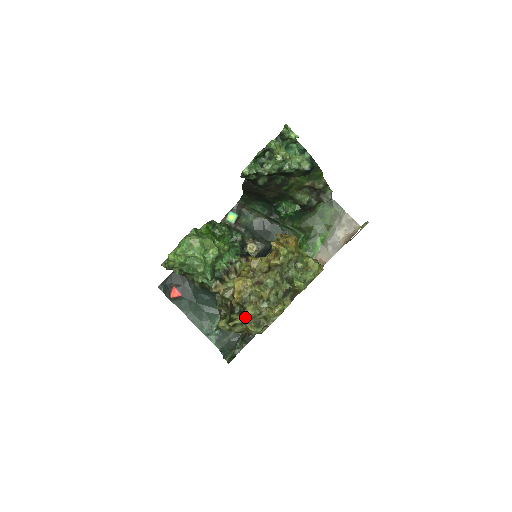
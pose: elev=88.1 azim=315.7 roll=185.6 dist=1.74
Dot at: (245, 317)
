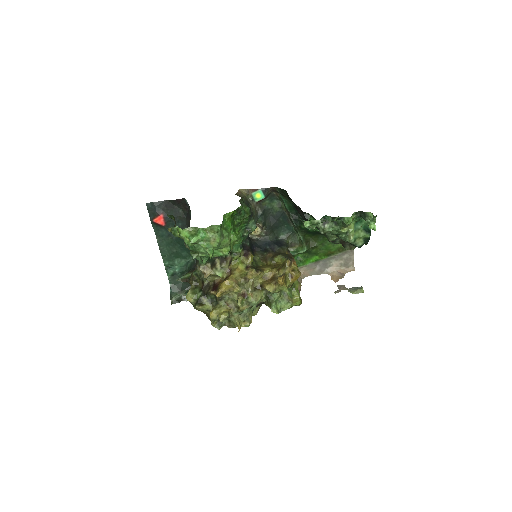
Dot at: (214, 316)
